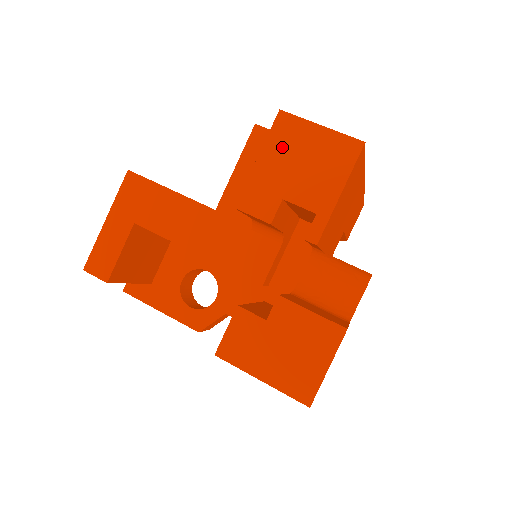
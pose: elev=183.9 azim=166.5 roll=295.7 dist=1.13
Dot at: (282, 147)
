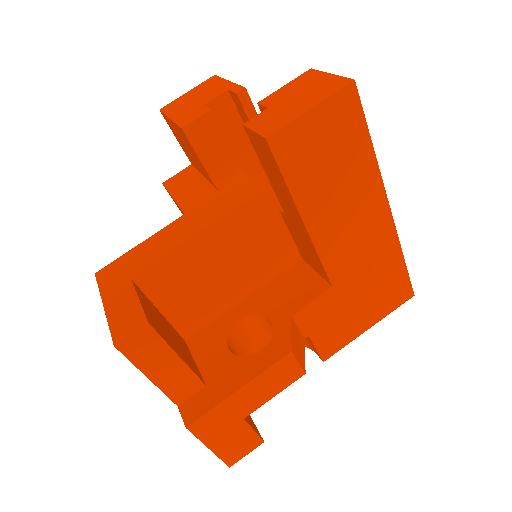
Dot at: (177, 107)
